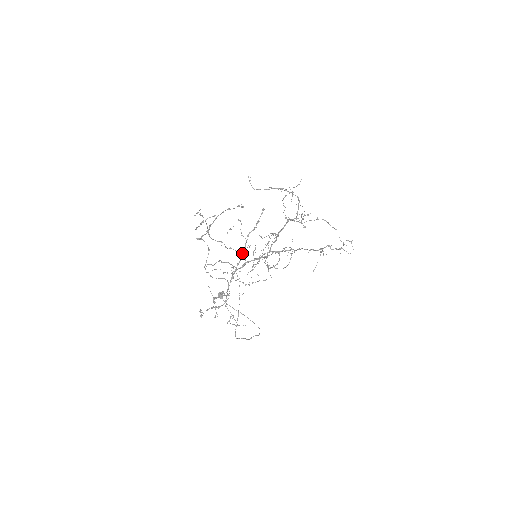
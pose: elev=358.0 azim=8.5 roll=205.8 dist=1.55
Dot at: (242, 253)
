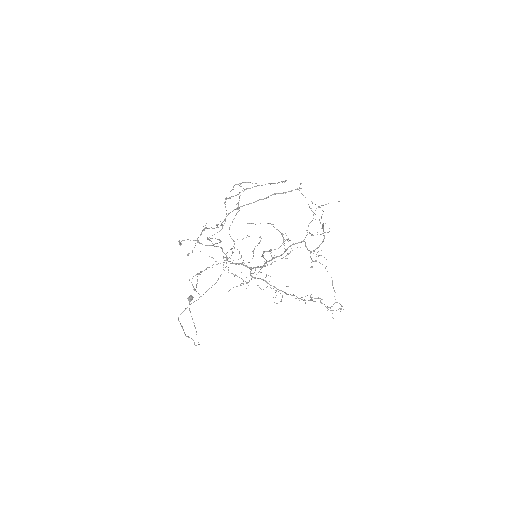
Dot at: (260, 199)
